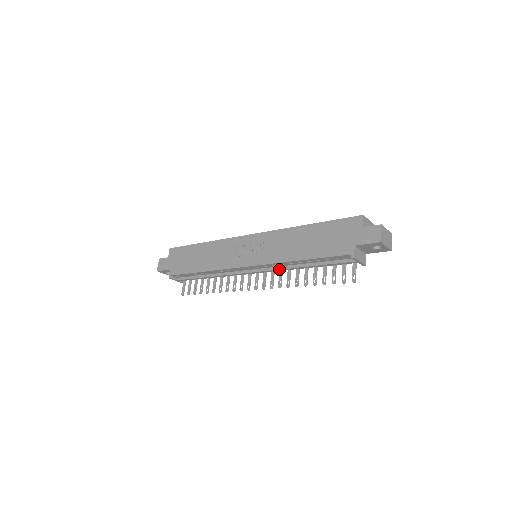
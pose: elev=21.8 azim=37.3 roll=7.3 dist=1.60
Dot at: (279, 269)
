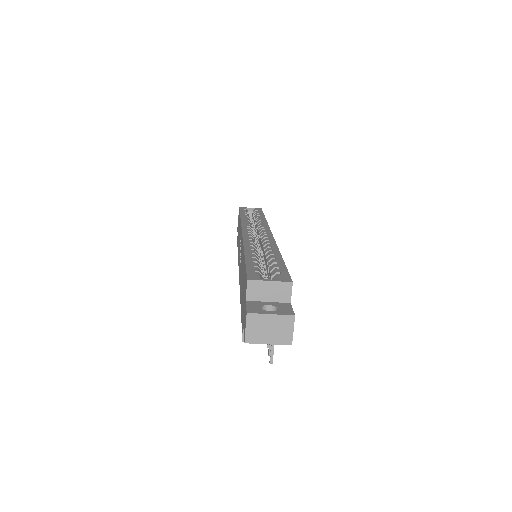
Dot at: occluded
